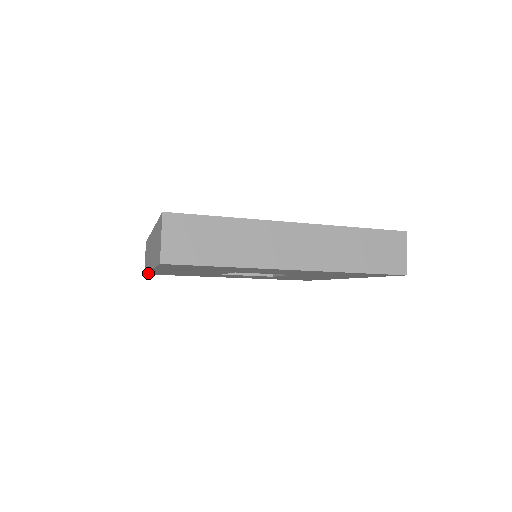
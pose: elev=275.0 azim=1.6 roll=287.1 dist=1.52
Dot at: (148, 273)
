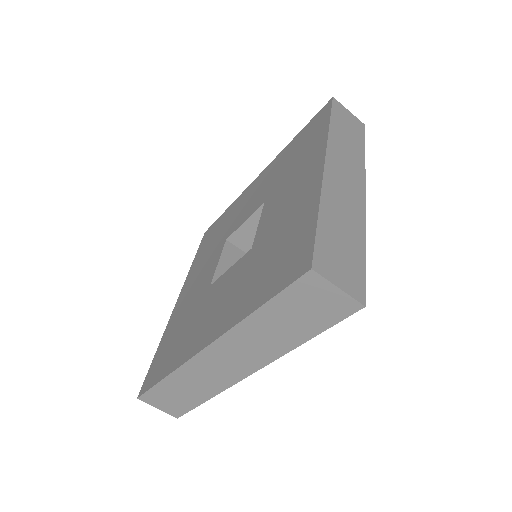
Dot at: occluded
